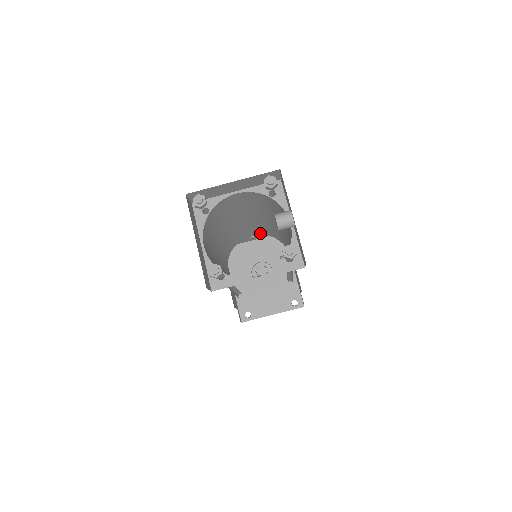
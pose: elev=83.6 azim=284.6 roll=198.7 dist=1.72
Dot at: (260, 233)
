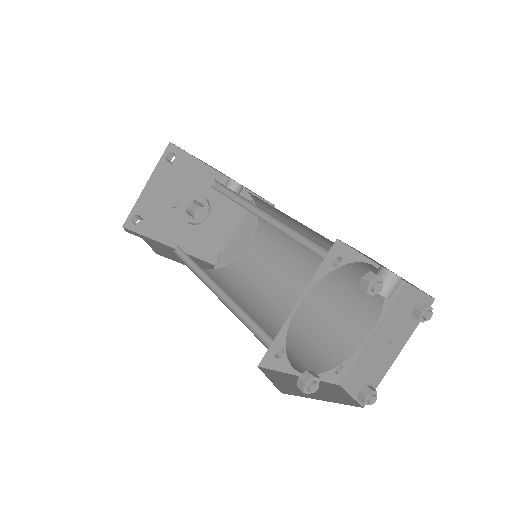
Dot at: occluded
